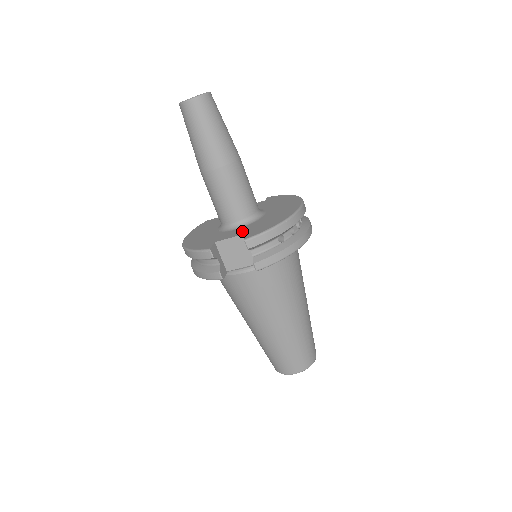
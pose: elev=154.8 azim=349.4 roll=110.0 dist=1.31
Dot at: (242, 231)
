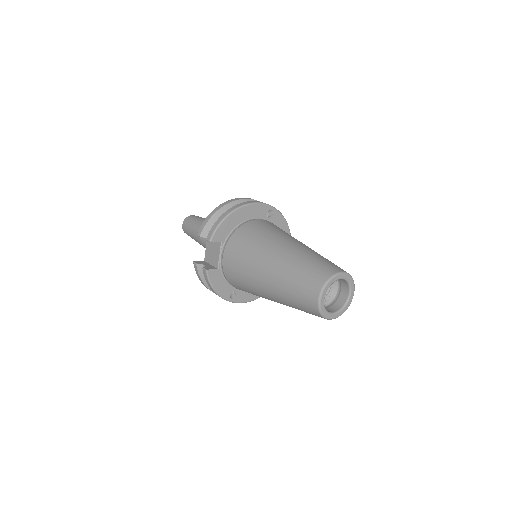
Dot at: occluded
